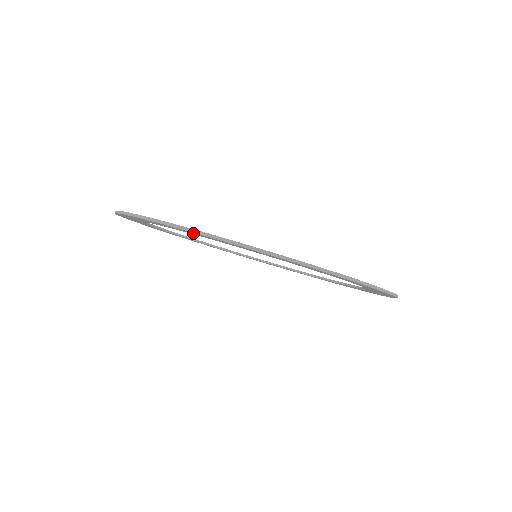
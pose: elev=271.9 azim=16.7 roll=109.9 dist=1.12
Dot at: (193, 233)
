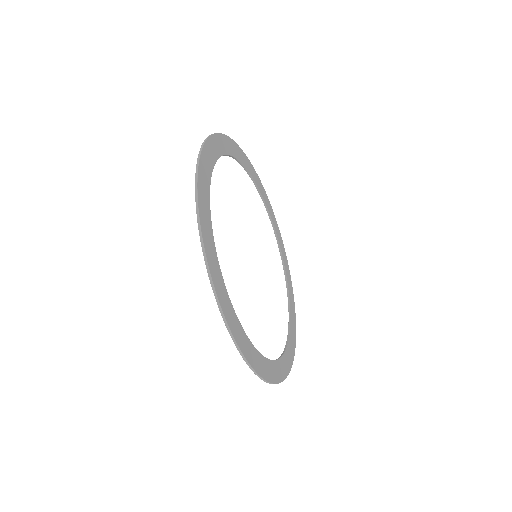
Dot at: (277, 373)
